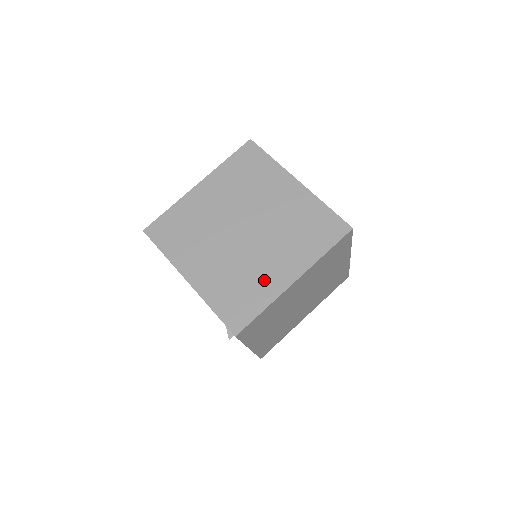
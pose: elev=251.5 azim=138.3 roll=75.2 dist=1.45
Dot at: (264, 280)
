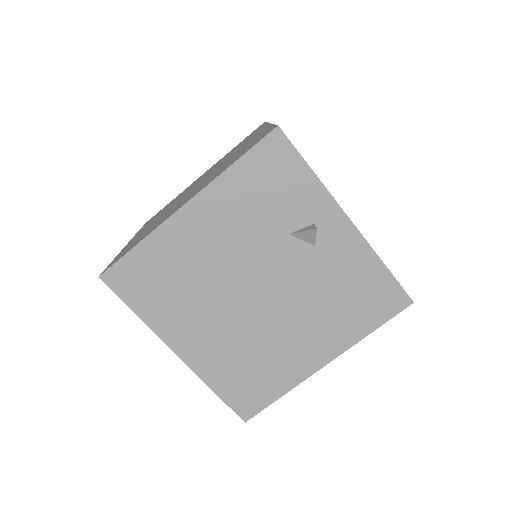
Dot at: (248, 143)
